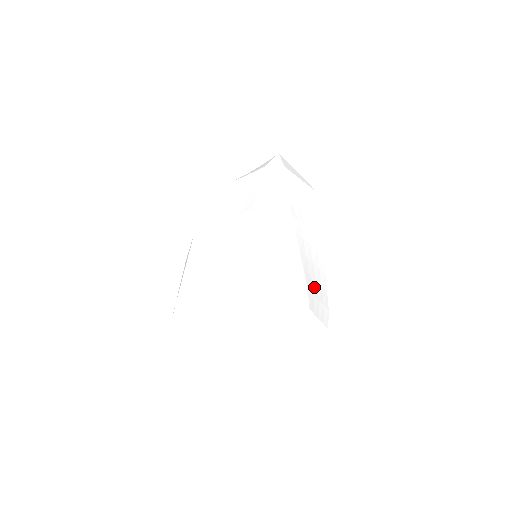
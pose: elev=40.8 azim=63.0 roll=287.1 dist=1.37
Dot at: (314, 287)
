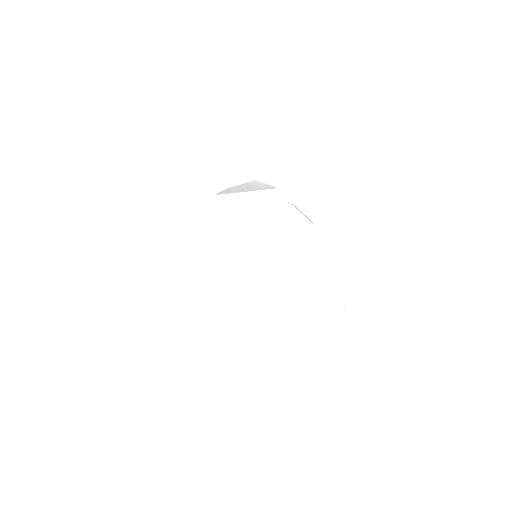
Dot at: occluded
